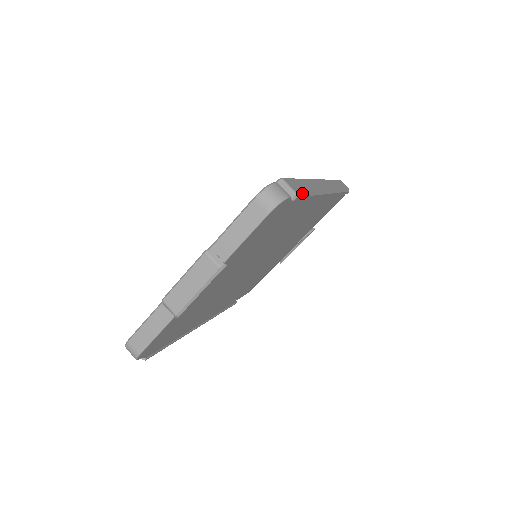
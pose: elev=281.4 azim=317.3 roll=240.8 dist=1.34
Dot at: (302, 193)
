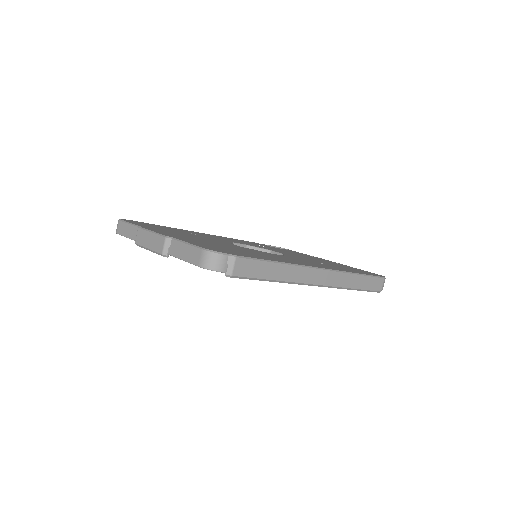
Dot at: (244, 277)
